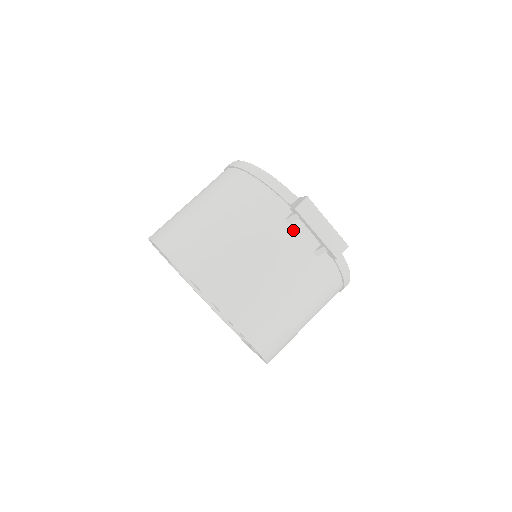
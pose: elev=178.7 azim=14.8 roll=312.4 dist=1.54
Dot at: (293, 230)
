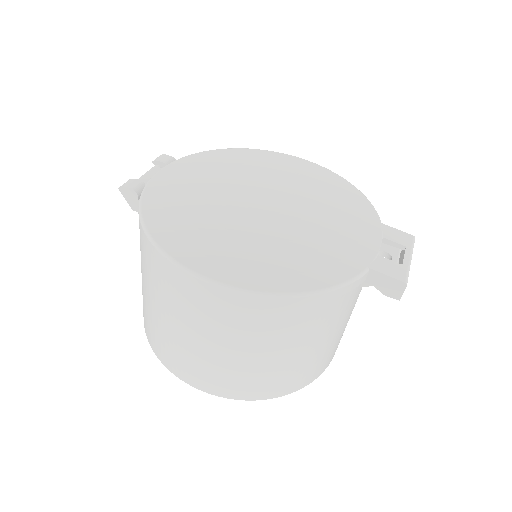
Dot at: occluded
